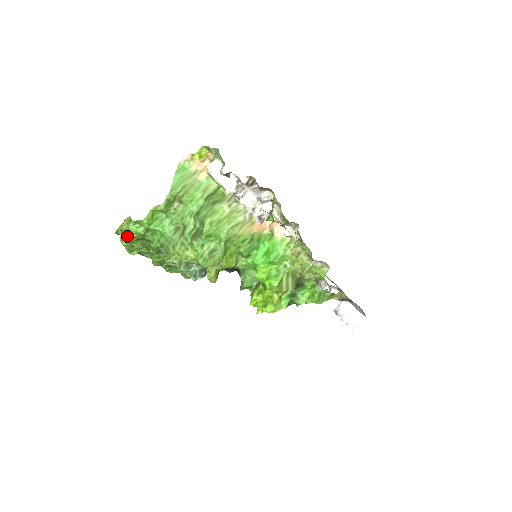
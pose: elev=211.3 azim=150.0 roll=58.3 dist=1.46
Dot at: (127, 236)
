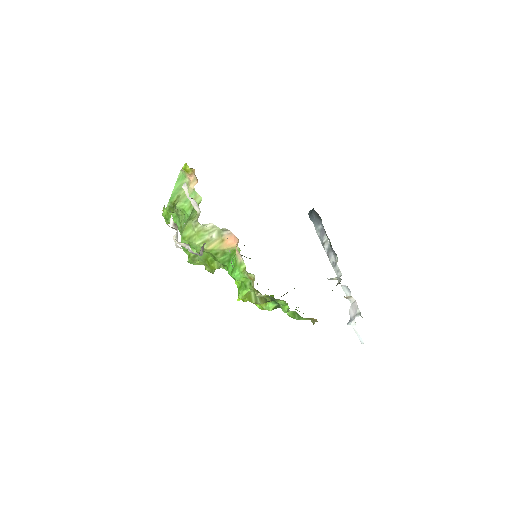
Dot at: occluded
